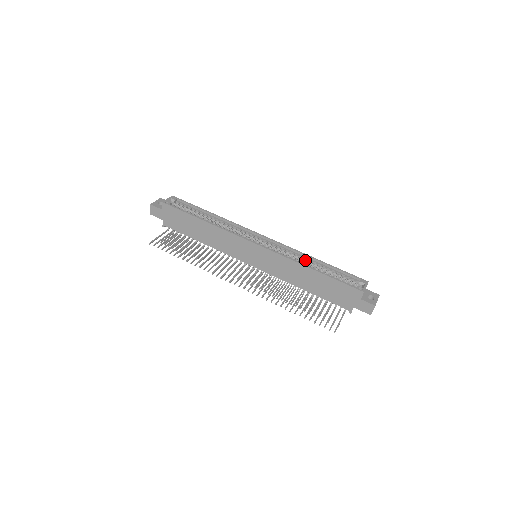
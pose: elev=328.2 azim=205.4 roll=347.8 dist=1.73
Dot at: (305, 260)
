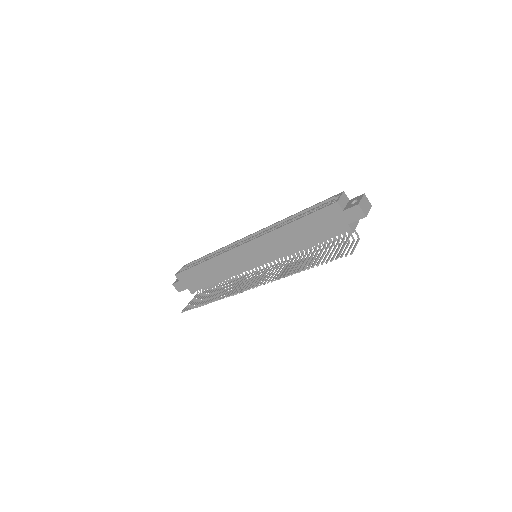
Dot at: (286, 223)
